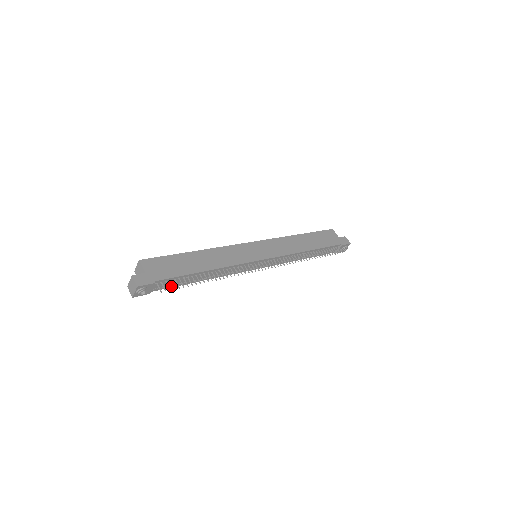
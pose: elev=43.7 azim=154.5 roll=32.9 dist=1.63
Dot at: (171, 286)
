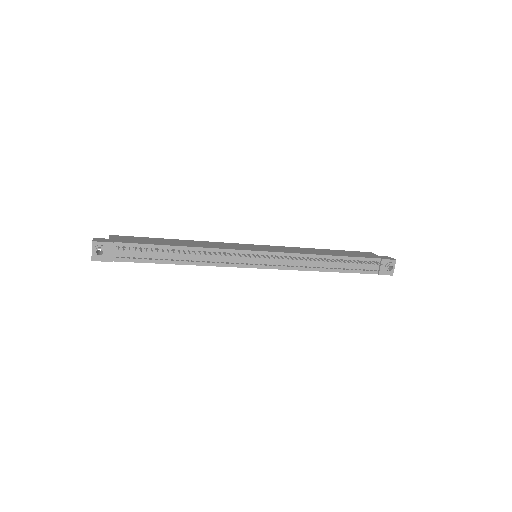
Dot at: (140, 260)
